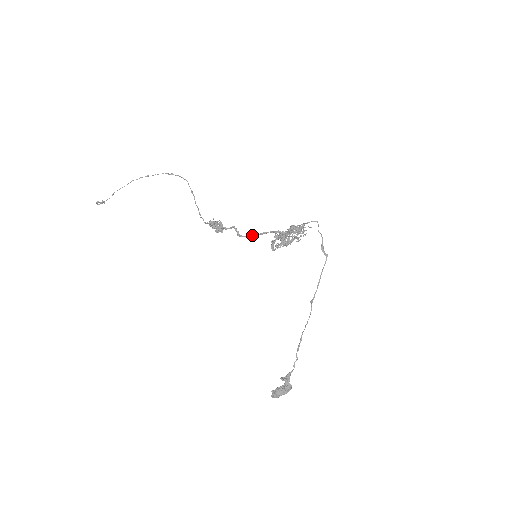
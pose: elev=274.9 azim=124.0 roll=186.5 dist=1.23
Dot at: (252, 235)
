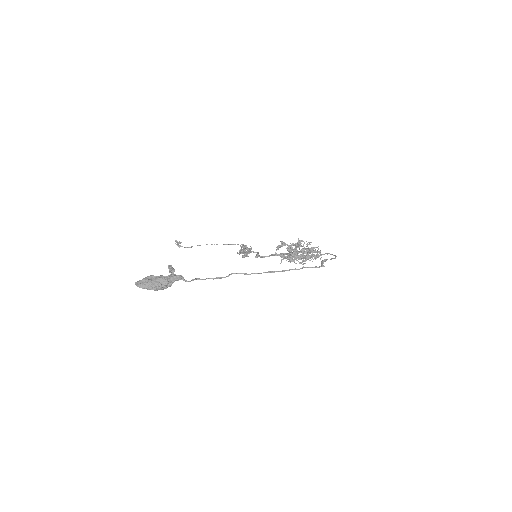
Dot at: occluded
